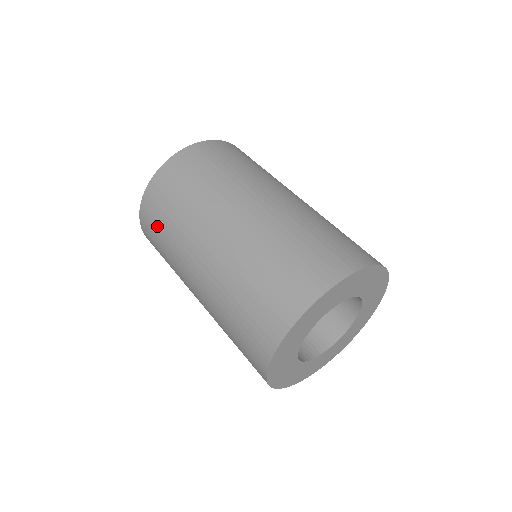
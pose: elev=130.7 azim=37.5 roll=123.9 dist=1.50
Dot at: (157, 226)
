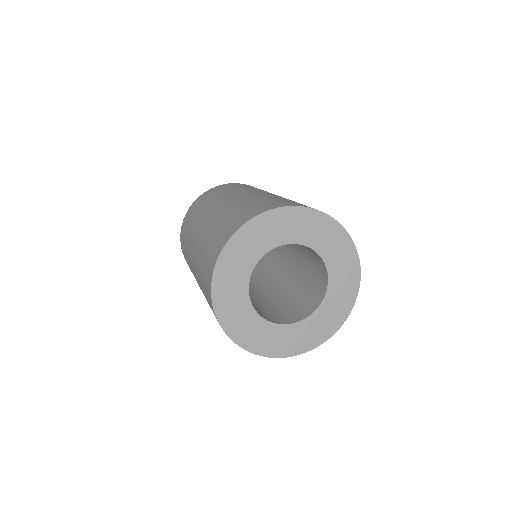
Dot at: (189, 220)
